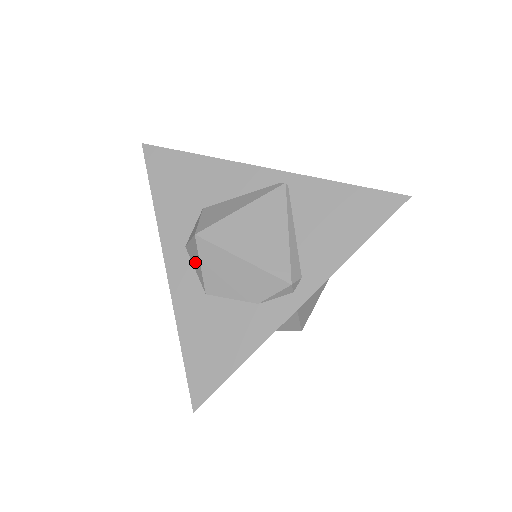
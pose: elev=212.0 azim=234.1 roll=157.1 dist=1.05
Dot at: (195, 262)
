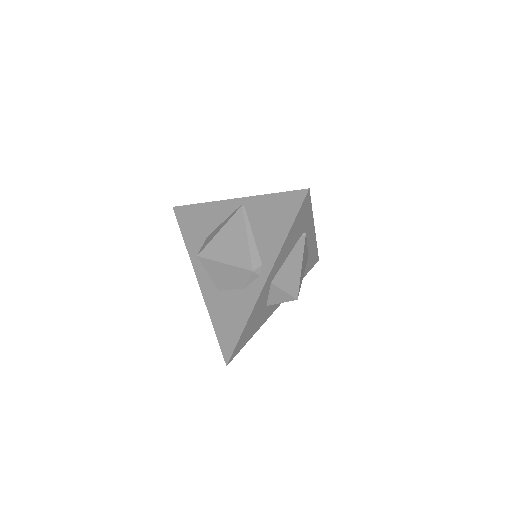
Dot at: occluded
